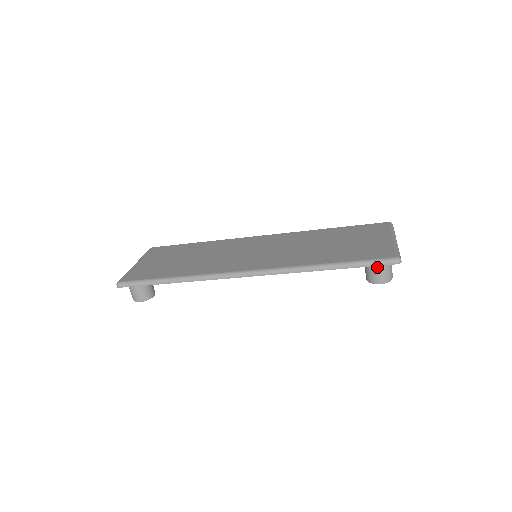
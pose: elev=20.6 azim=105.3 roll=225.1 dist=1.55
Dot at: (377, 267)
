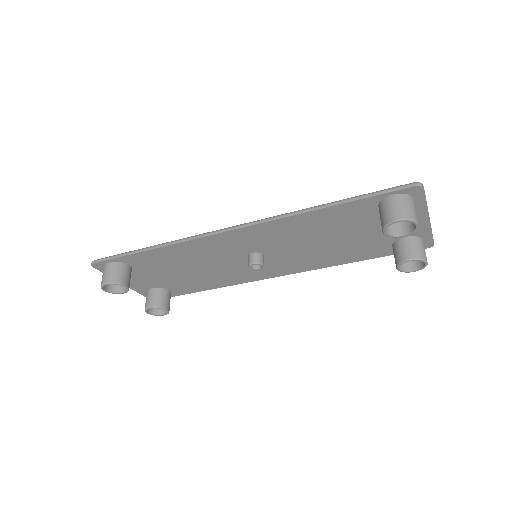
Dot at: (392, 199)
